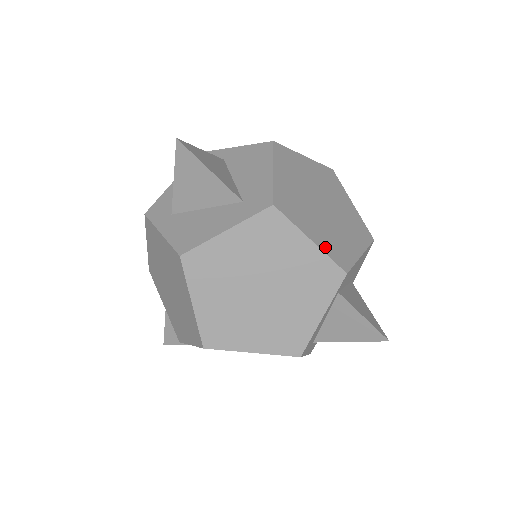
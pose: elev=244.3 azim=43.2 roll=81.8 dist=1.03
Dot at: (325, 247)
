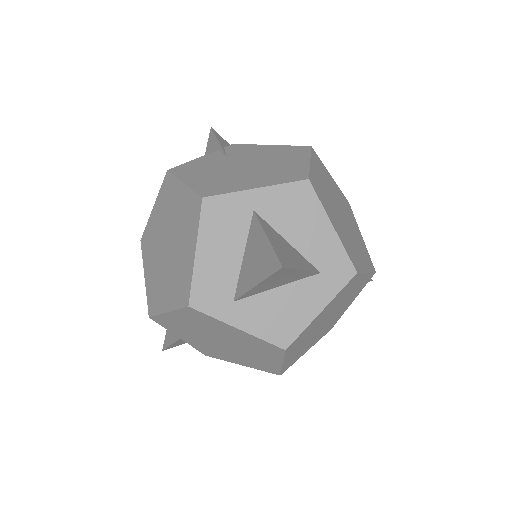
Dot at: (367, 265)
